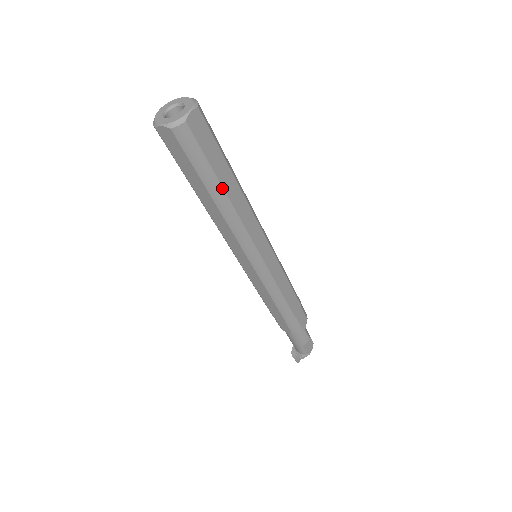
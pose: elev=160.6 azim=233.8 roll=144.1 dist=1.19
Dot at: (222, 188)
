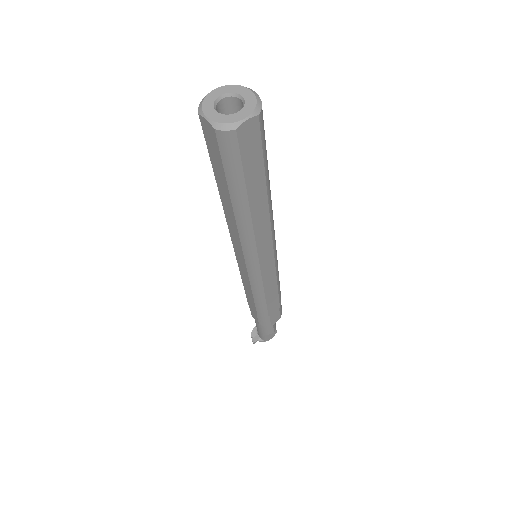
Dot at: (247, 201)
